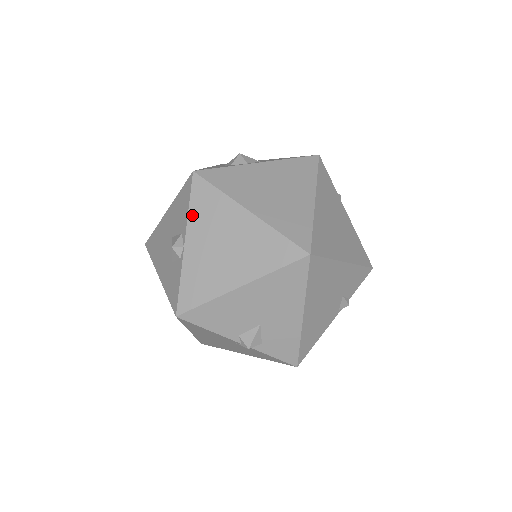
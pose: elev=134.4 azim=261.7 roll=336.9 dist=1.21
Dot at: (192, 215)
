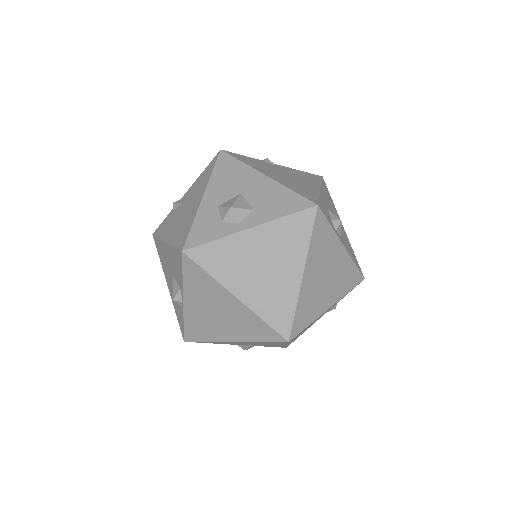
Dot at: (186, 284)
